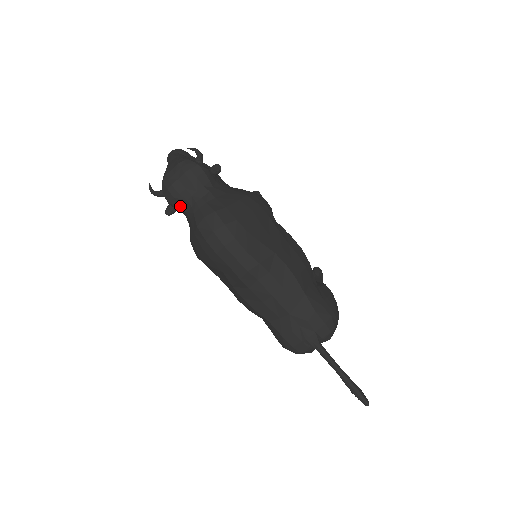
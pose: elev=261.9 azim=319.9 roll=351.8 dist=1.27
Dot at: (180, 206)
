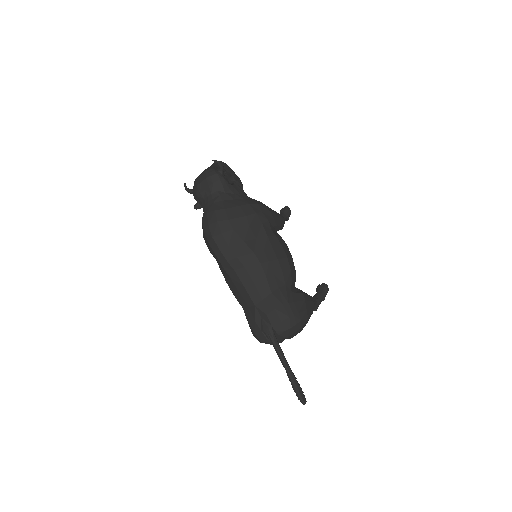
Dot at: (201, 203)
